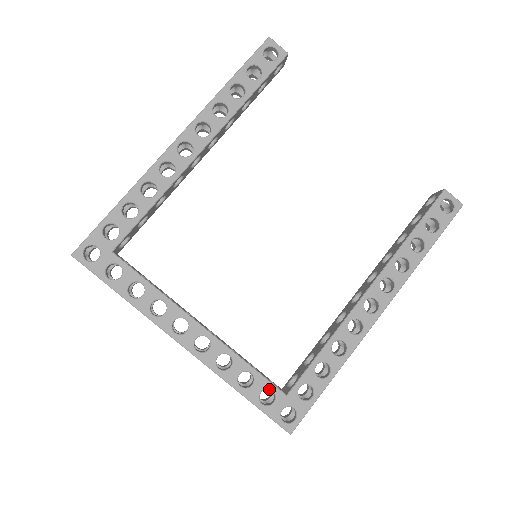
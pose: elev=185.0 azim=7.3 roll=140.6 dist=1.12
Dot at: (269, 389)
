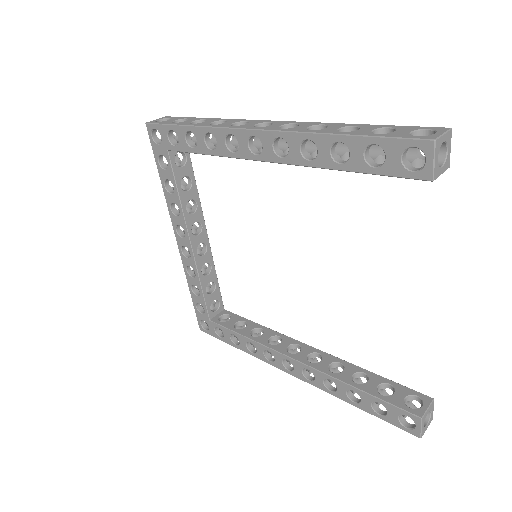
Dot at: (204, 307)
